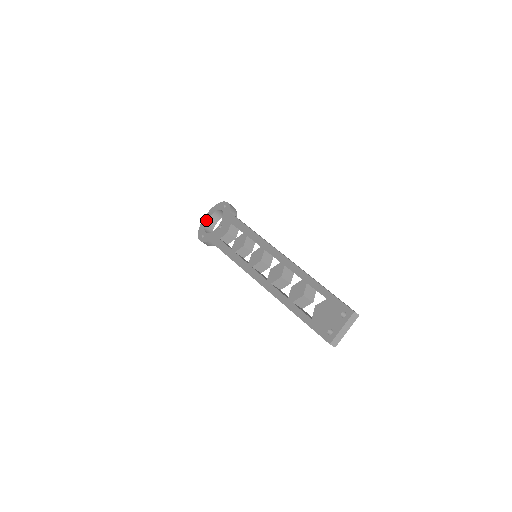
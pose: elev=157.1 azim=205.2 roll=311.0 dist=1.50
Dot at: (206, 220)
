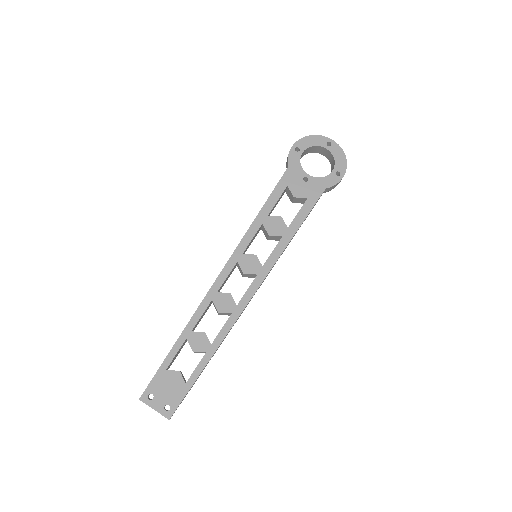
Dot at: (323, 145)
